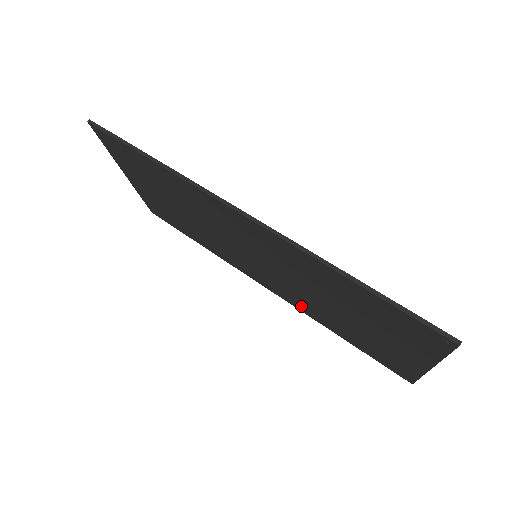
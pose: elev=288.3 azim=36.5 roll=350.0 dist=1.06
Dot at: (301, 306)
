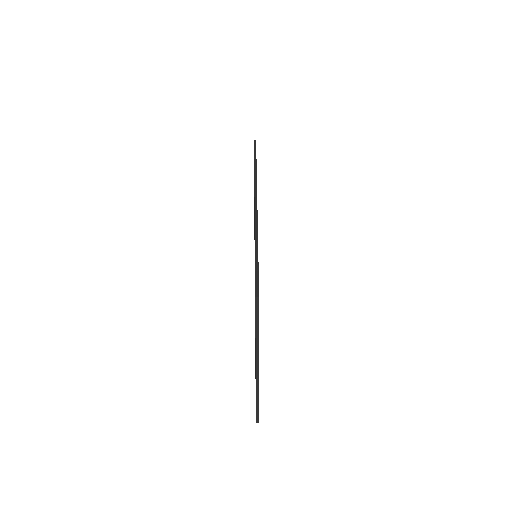
Dot at: occluded
